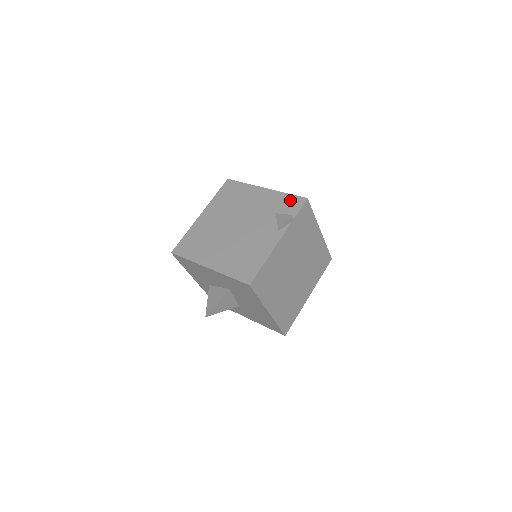
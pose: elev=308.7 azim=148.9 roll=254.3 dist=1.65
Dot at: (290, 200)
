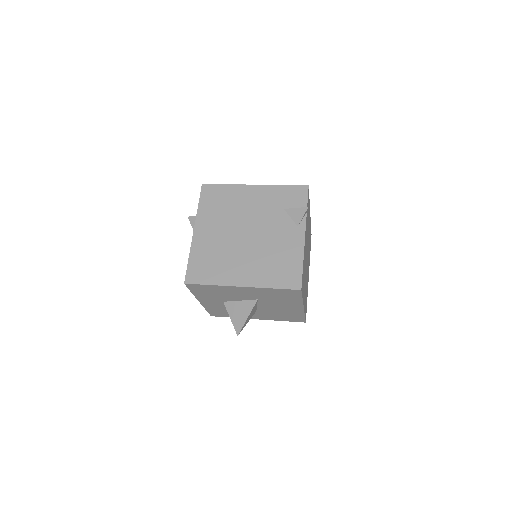
Dot at: (291, 192)
